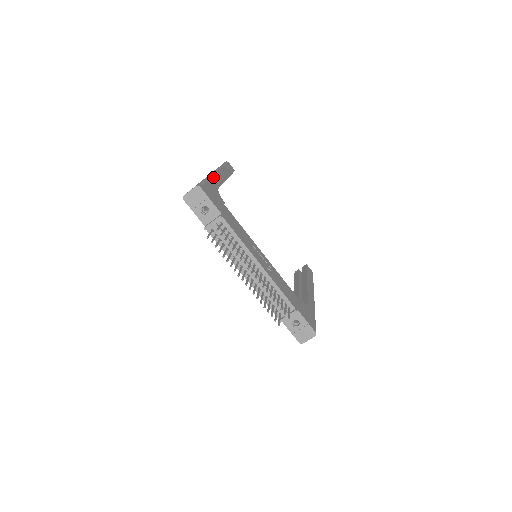
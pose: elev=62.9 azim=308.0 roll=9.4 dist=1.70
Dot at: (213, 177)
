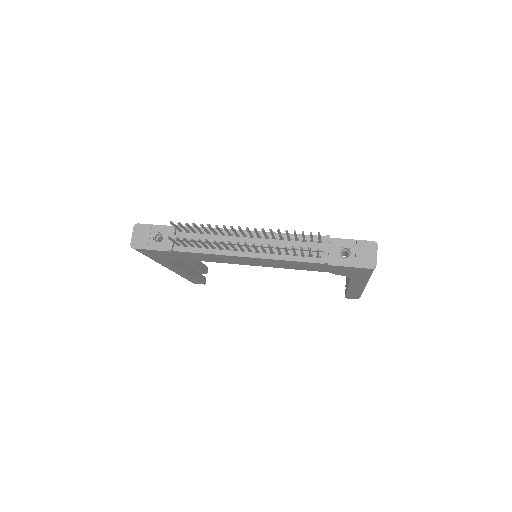
Dot at: occluded
